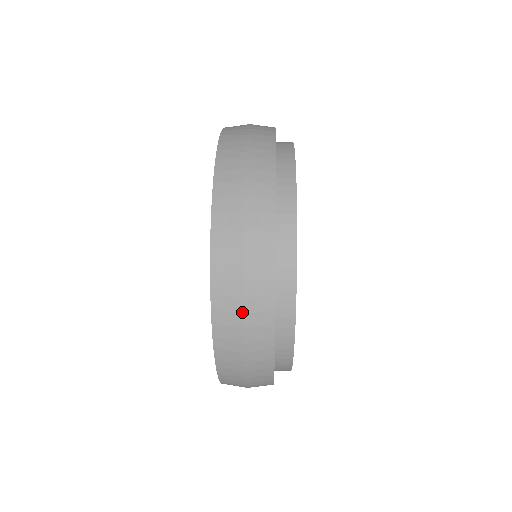
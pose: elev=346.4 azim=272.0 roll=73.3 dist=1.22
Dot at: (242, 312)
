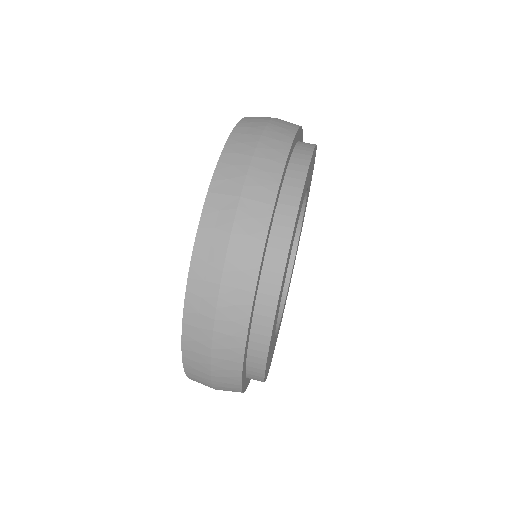
Dot at: (212, 385)
